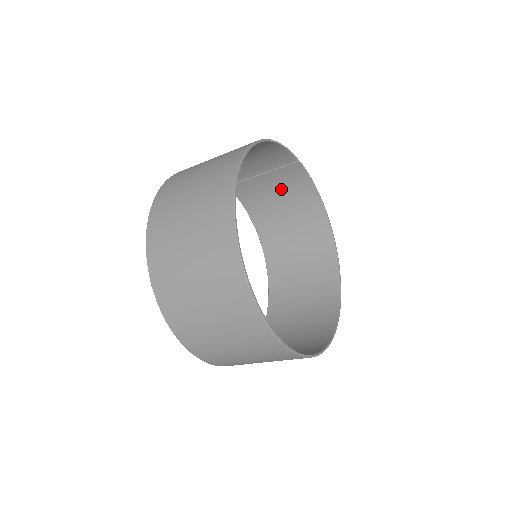
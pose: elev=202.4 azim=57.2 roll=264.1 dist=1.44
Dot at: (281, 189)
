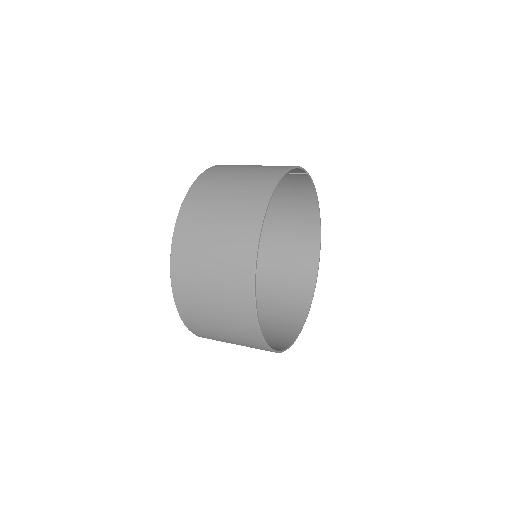
Dot at: (284, 184)
